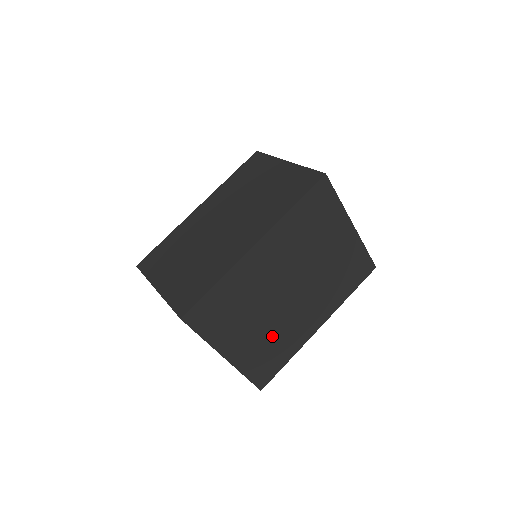
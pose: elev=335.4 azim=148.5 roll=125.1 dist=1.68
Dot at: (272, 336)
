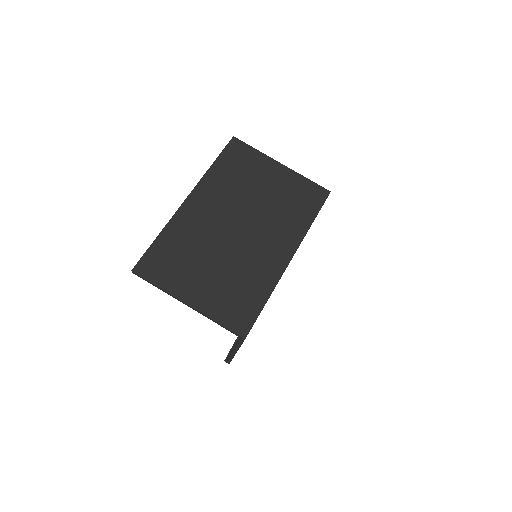
Dot at: occluded
